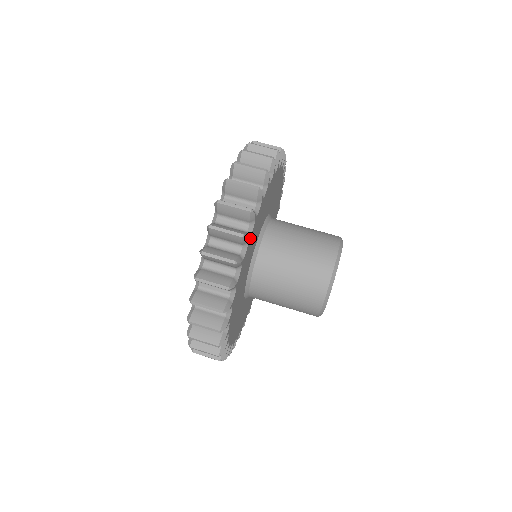
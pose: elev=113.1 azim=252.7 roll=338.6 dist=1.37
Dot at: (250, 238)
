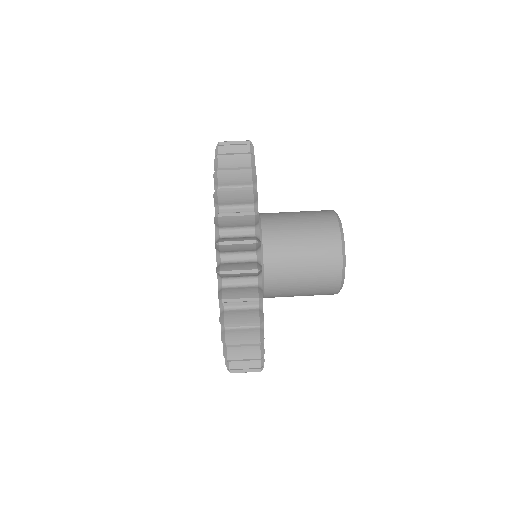
Dot at: occluded
